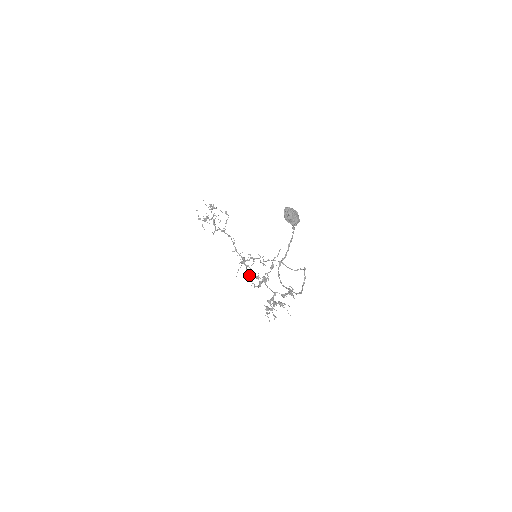
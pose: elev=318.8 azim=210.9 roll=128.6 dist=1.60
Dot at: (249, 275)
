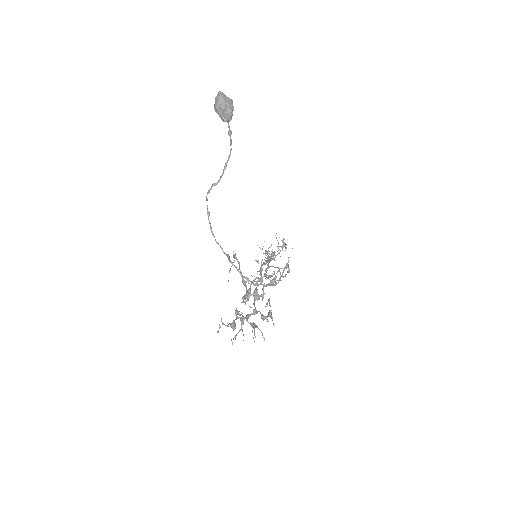
Dot at: (249, 291)
